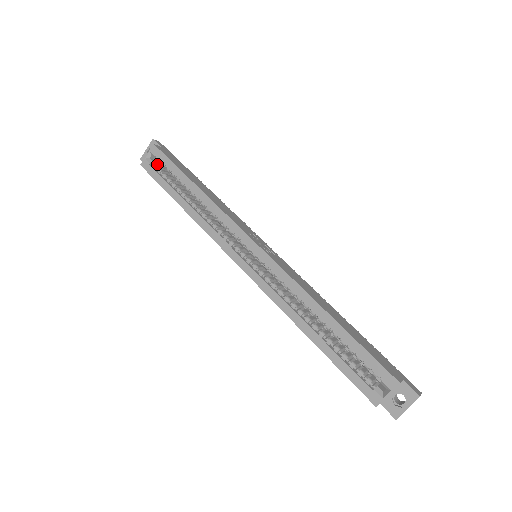
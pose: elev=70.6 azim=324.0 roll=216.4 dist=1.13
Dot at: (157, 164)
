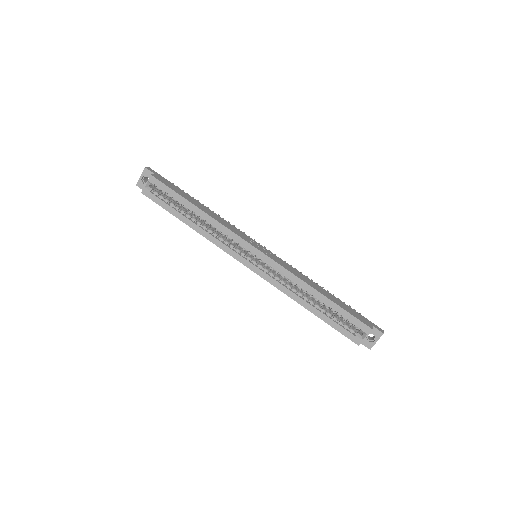
Dot at: (155, 190)
